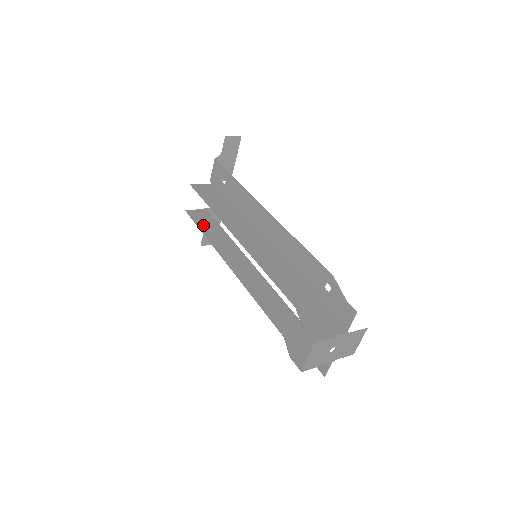
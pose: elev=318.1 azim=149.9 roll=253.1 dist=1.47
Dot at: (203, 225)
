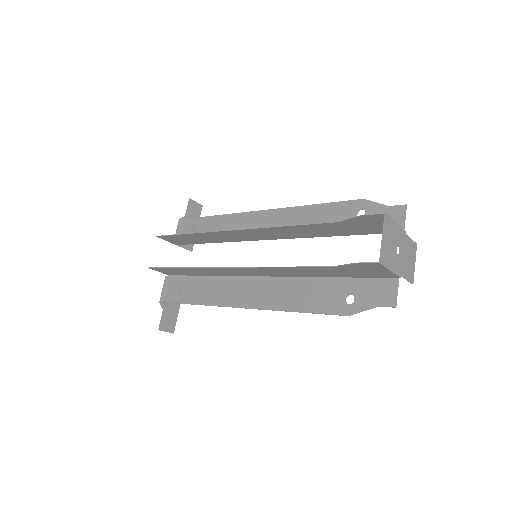
Dot at: (175, 269)
